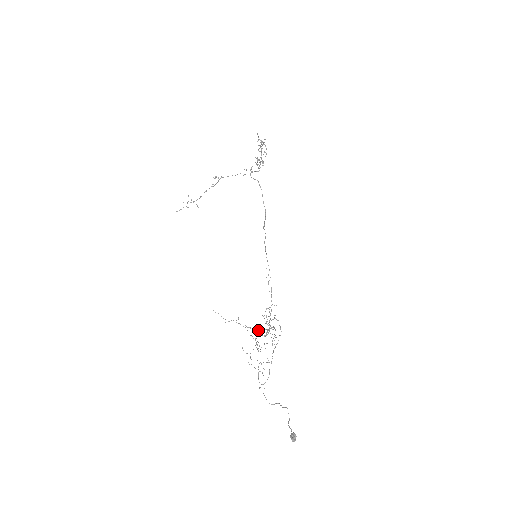
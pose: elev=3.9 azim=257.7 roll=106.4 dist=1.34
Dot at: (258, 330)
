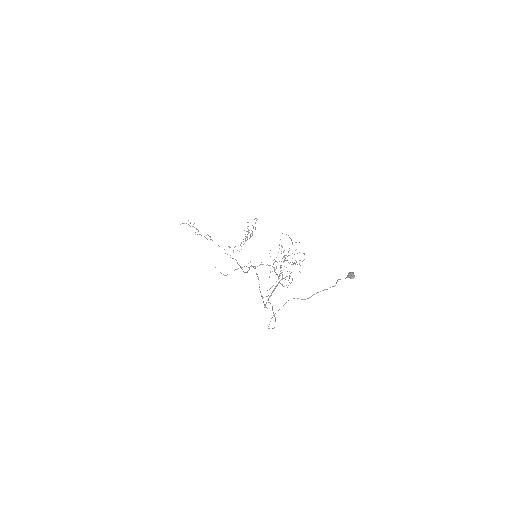
Dot at: (274, 267)
